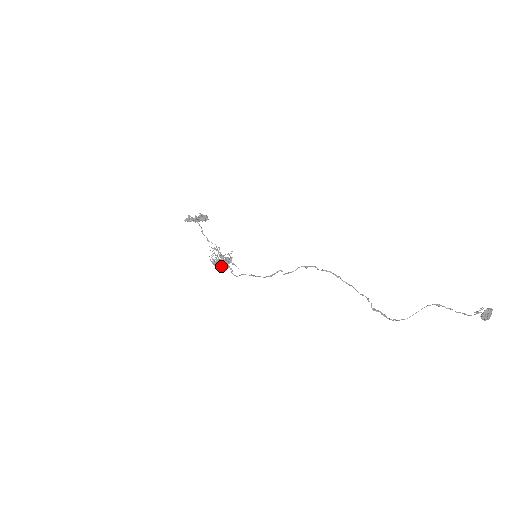
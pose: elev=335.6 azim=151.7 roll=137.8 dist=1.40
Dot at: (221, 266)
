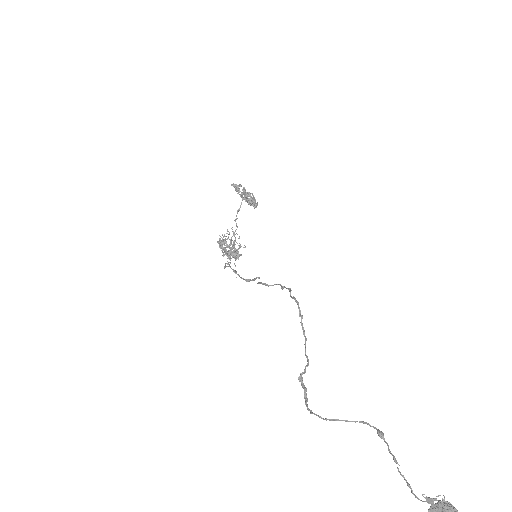
Dot at: occluded
